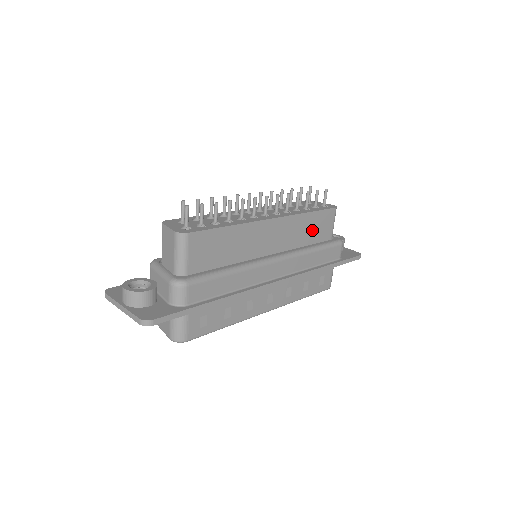
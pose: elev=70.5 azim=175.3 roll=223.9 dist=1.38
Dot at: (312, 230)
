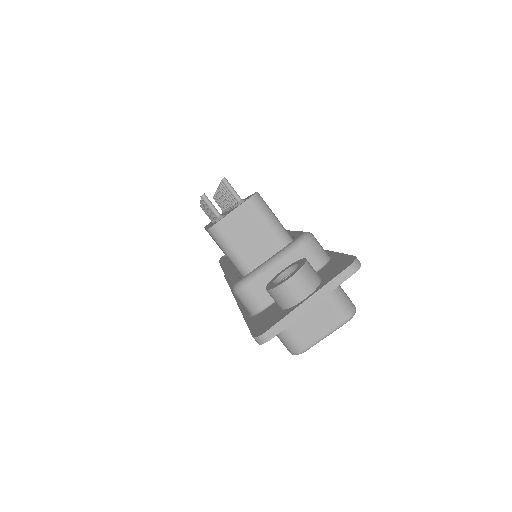
Dot at: occluded
